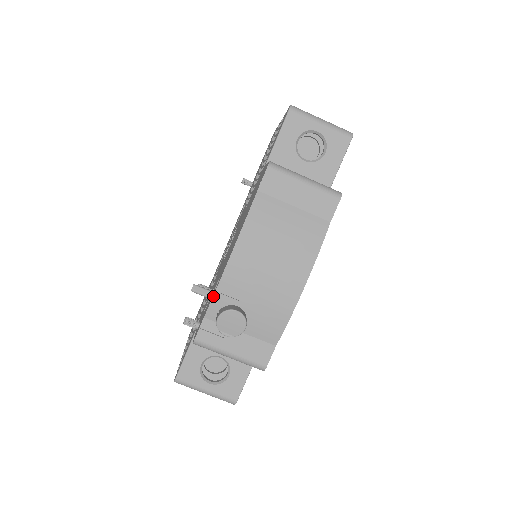
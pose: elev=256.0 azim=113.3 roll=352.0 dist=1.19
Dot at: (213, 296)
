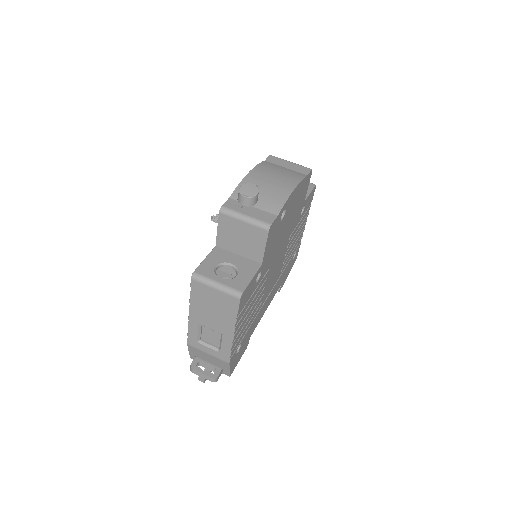
Dot at: (237, 187)
